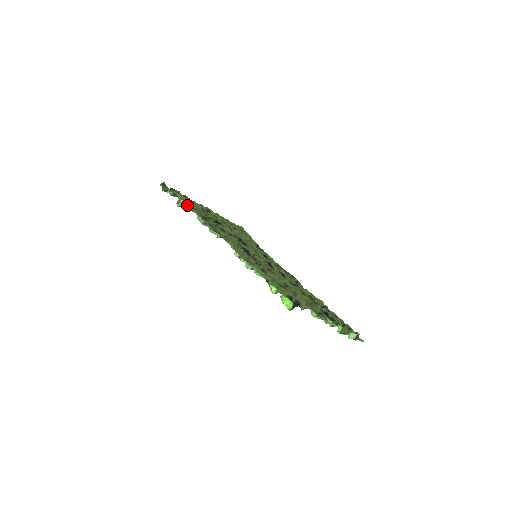
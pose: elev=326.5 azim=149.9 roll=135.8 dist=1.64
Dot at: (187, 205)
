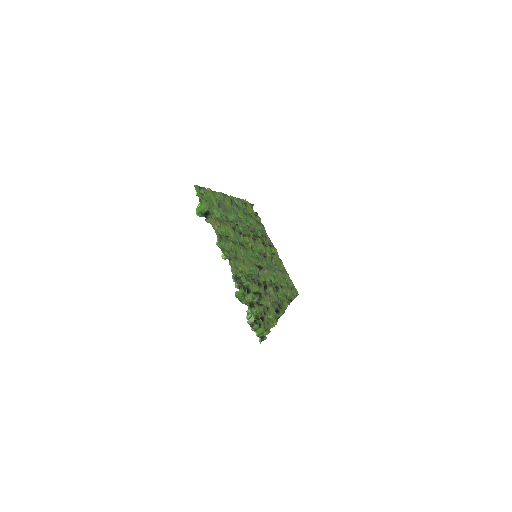
Dot at: (242, 201)
